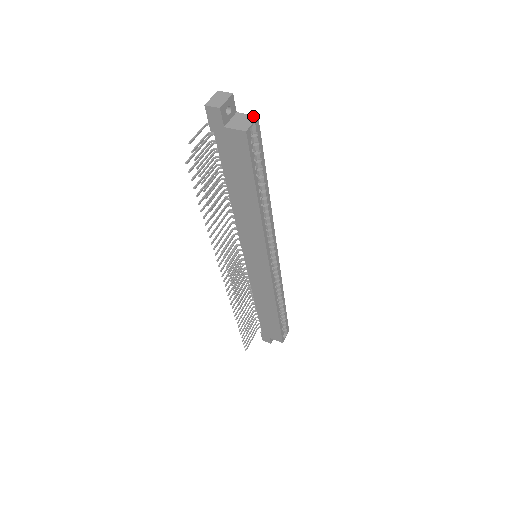
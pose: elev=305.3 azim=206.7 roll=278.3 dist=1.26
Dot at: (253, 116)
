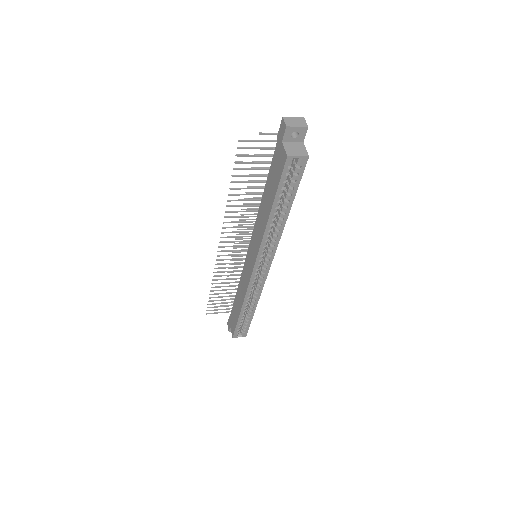
Dot at: (307, 153)
